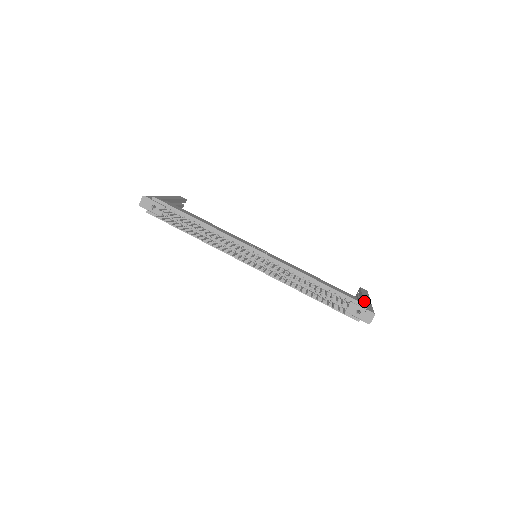
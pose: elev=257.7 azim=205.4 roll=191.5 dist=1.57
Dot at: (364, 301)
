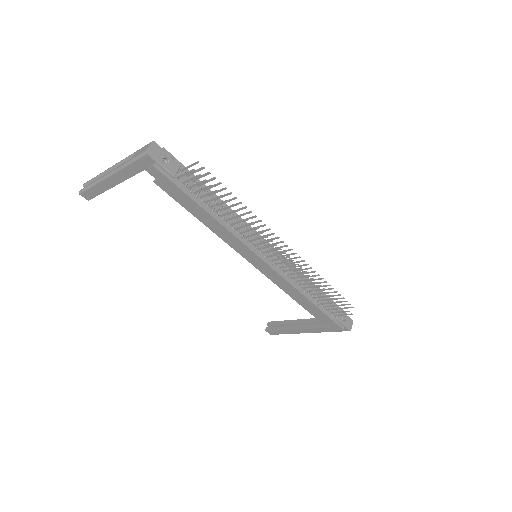
Dot at: occluded
